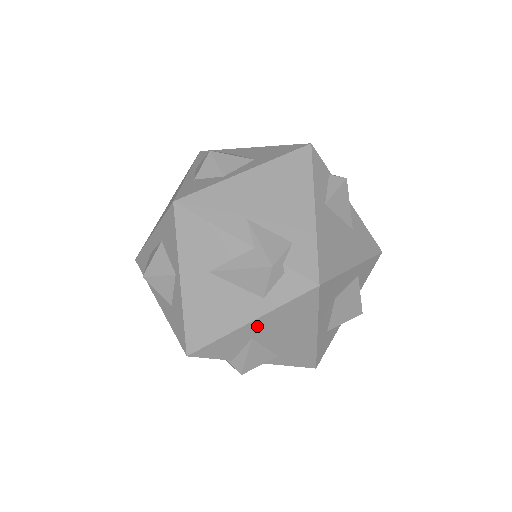
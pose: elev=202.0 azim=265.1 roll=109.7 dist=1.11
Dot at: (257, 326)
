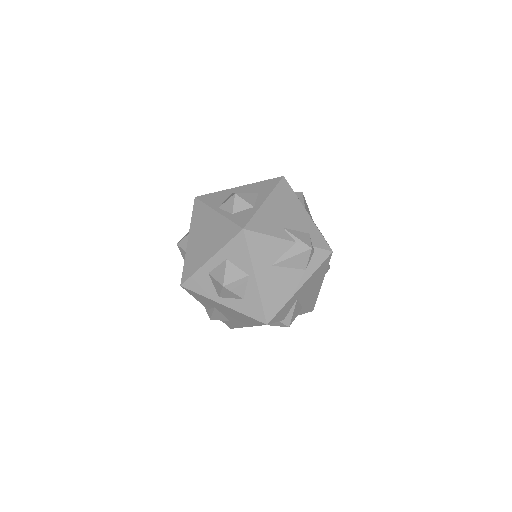
Dot at: (302, 289)
